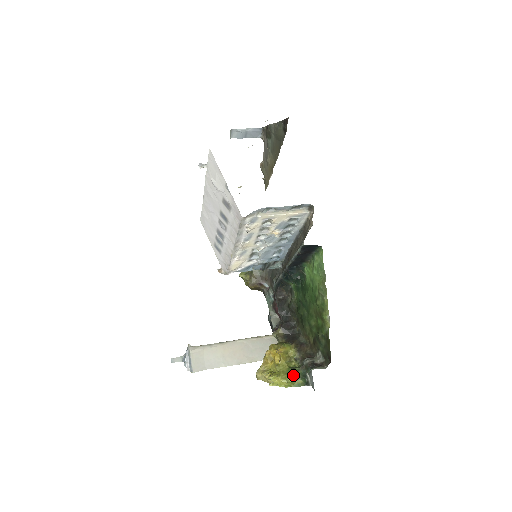
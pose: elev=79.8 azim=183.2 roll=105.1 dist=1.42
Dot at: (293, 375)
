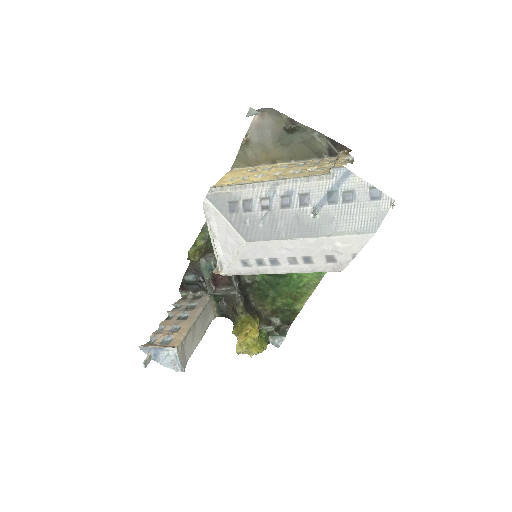
Dot at: occluded
